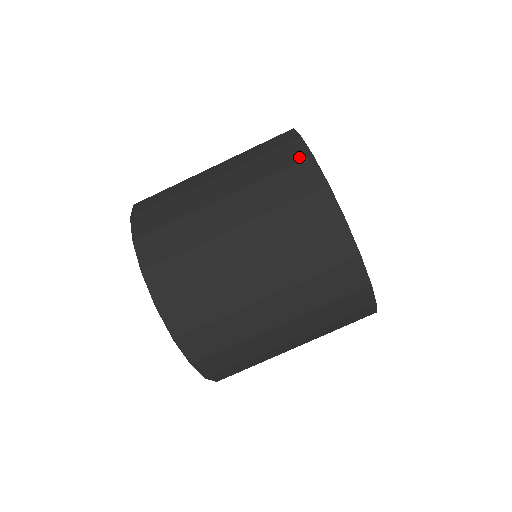
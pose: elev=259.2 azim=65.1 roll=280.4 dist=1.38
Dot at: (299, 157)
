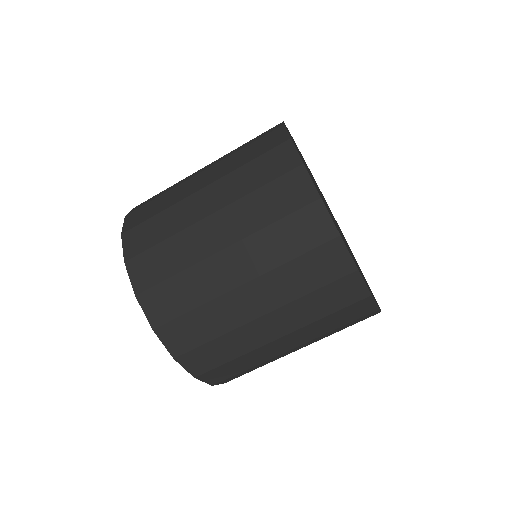
Dot at: (288, 165)
